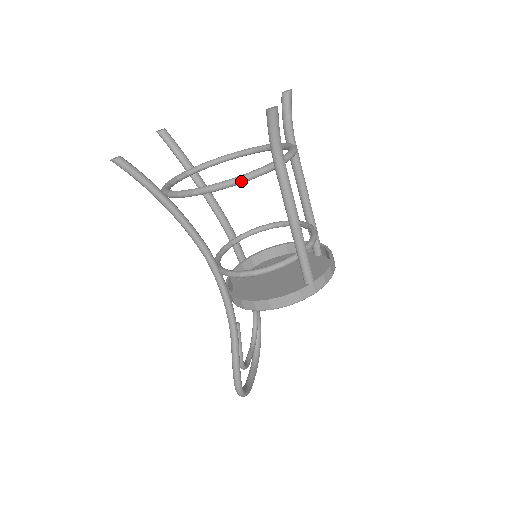
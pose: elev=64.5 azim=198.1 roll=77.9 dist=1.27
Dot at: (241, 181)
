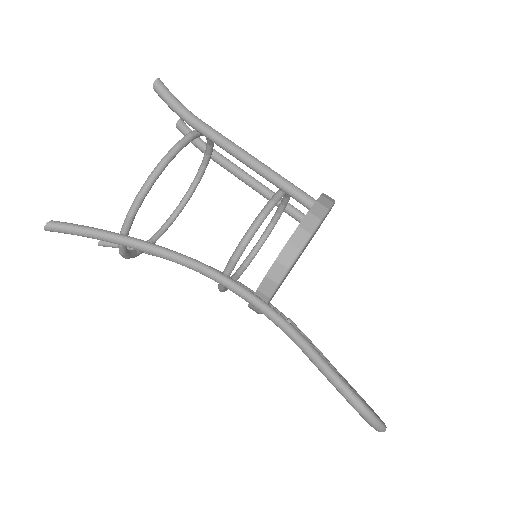
Dot at: (173, 152)
